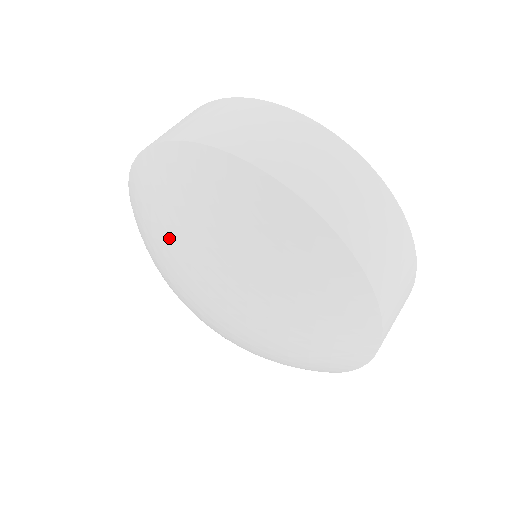
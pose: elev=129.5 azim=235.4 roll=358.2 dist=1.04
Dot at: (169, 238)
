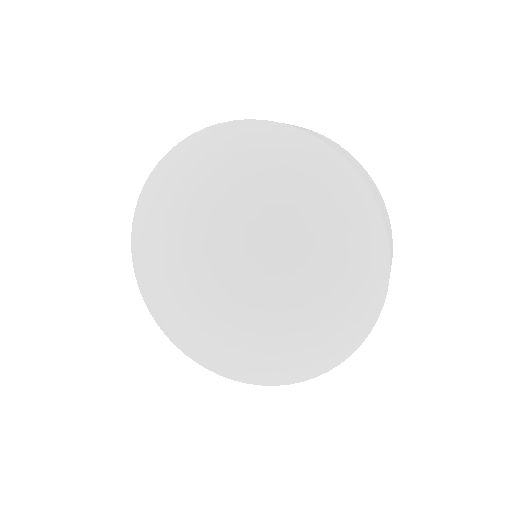
Dot at: (218, 196)
